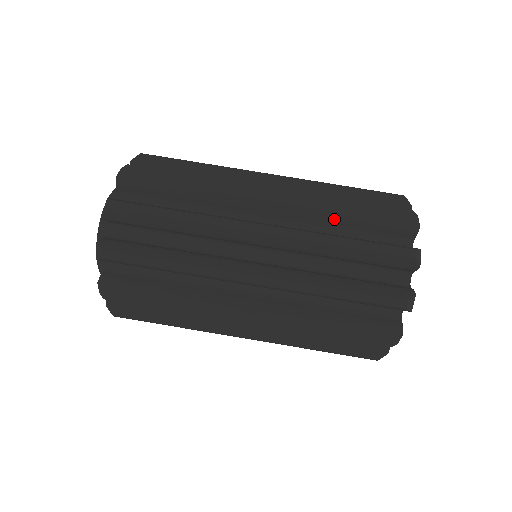
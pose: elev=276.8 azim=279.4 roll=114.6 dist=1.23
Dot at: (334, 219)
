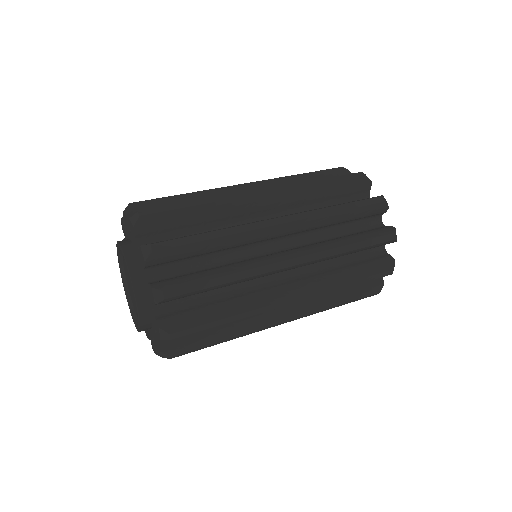
Dot at: occluded
